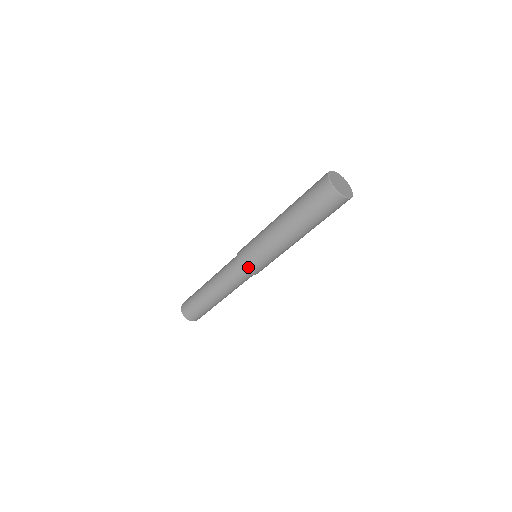
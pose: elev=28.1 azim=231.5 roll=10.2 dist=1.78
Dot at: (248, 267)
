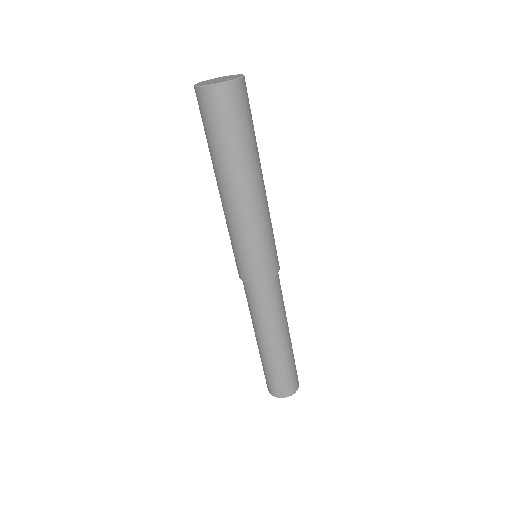
Dot at: (247, 274)
